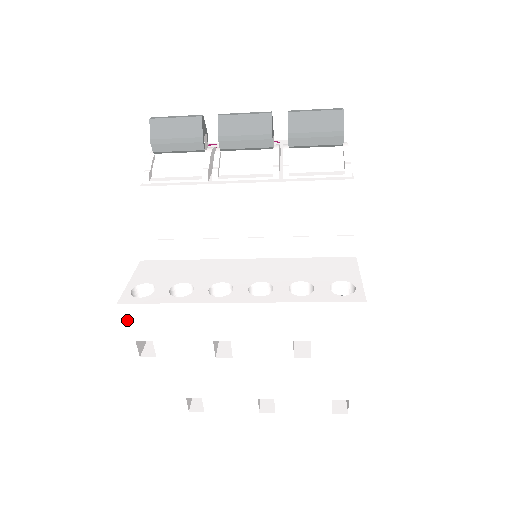
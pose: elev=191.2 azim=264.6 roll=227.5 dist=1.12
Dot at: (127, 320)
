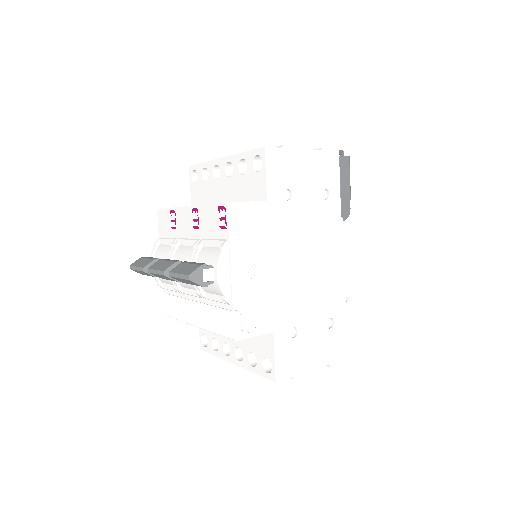
Dot at: occluded
